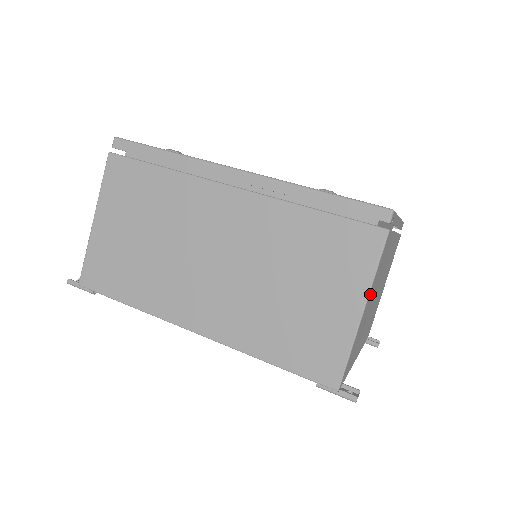
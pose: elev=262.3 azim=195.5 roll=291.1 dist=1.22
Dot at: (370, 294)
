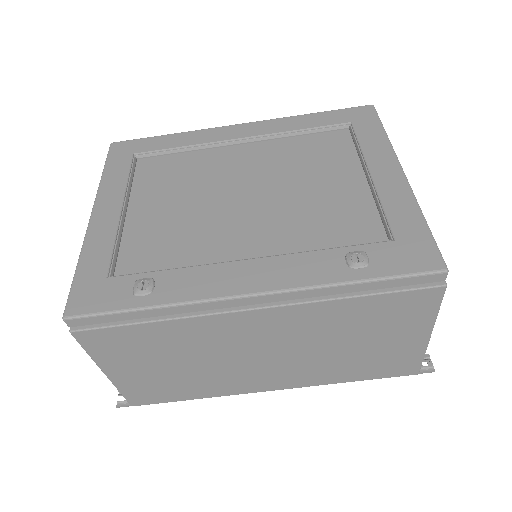
Dot at: occluded
